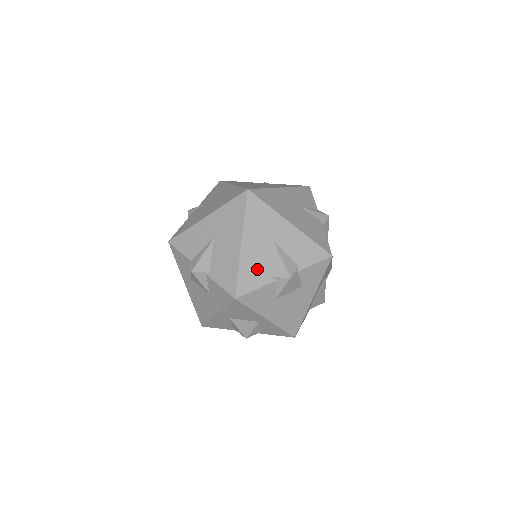
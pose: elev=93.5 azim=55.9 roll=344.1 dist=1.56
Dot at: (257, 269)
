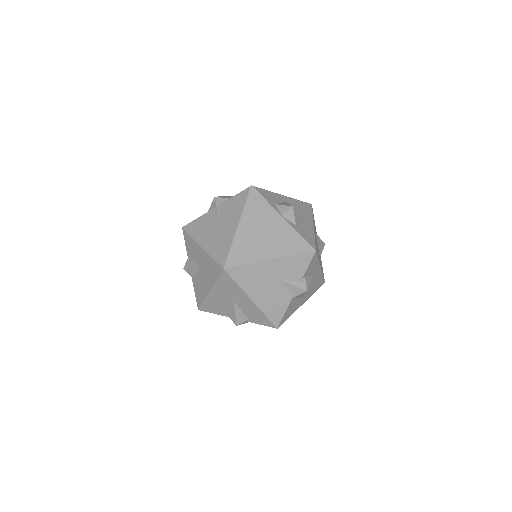
Dot at: (217, 307)
